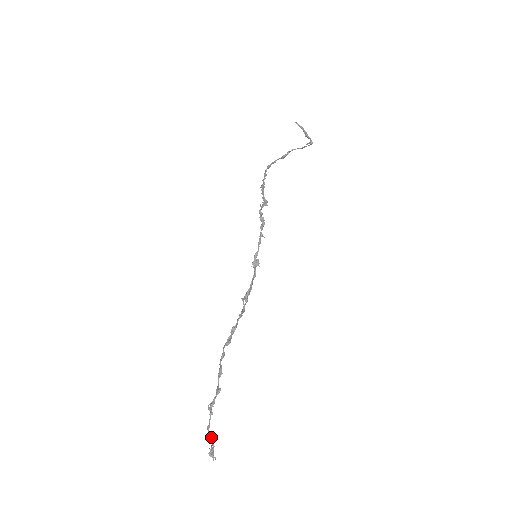
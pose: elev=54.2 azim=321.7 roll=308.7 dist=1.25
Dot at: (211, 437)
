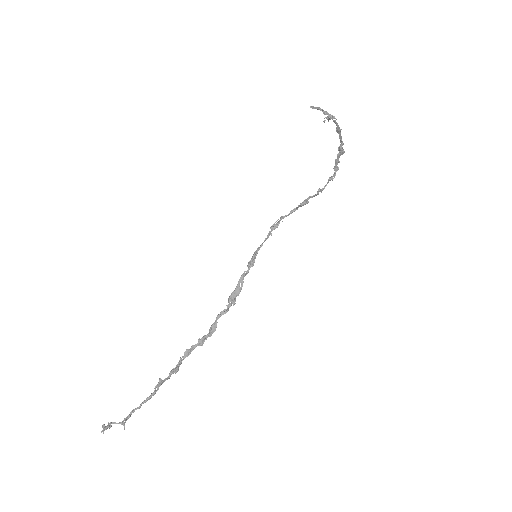
Dot at: (125, 418)
